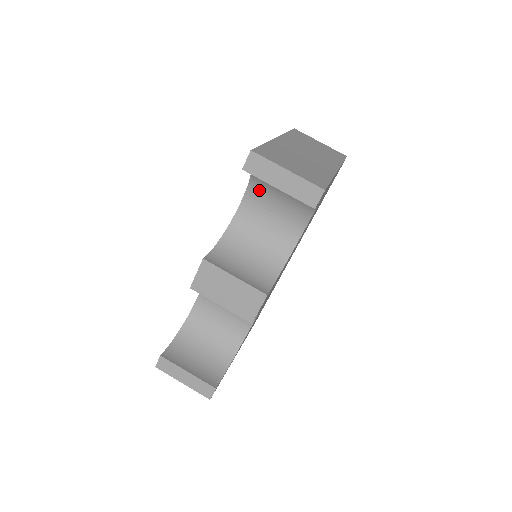
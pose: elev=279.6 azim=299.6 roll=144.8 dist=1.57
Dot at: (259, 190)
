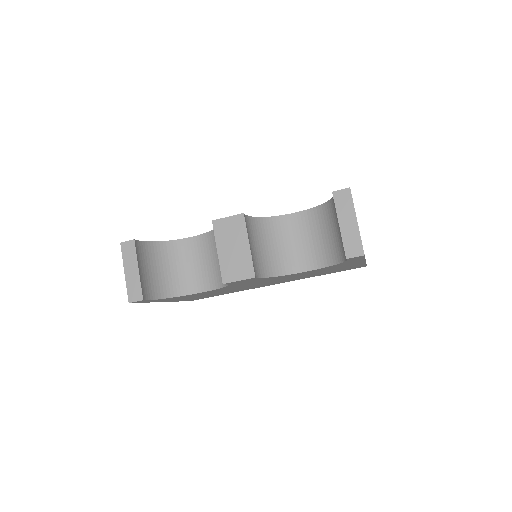
Dot at: (315, 218)
